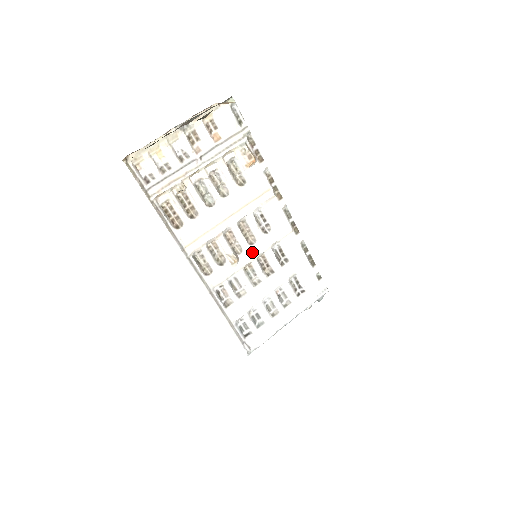
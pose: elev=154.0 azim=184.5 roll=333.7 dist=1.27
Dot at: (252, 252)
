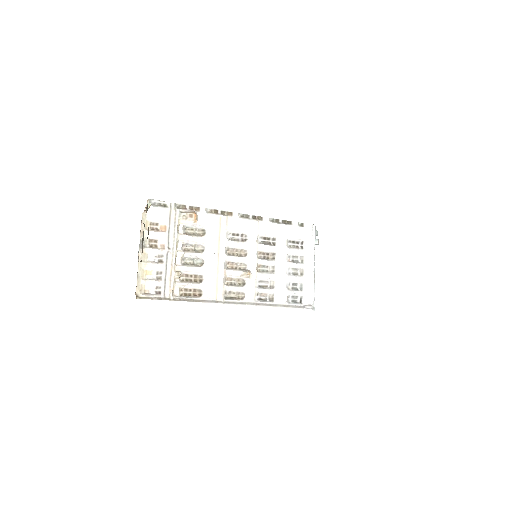
Dot at: (251, 258)
